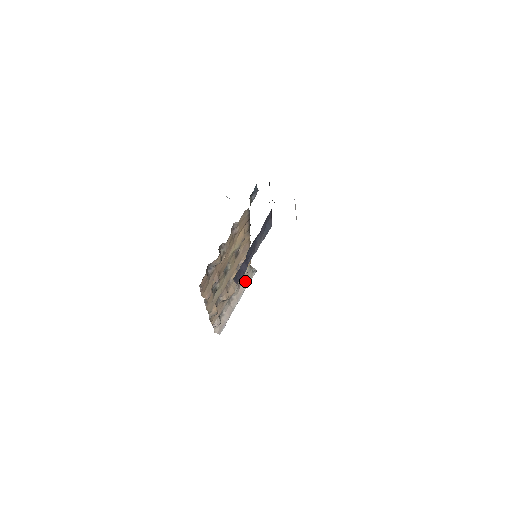
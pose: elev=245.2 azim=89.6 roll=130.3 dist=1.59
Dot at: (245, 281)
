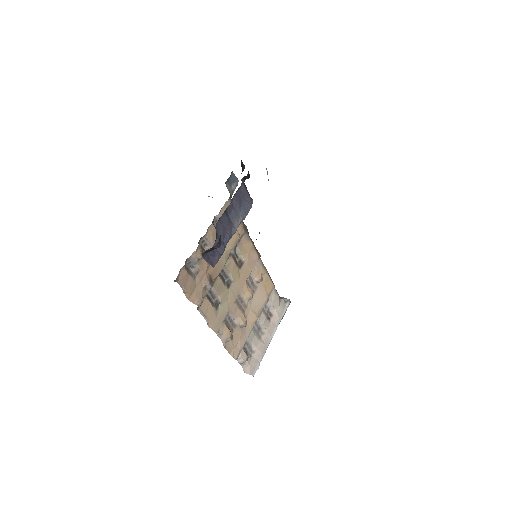
Dot at: (276, 312)
